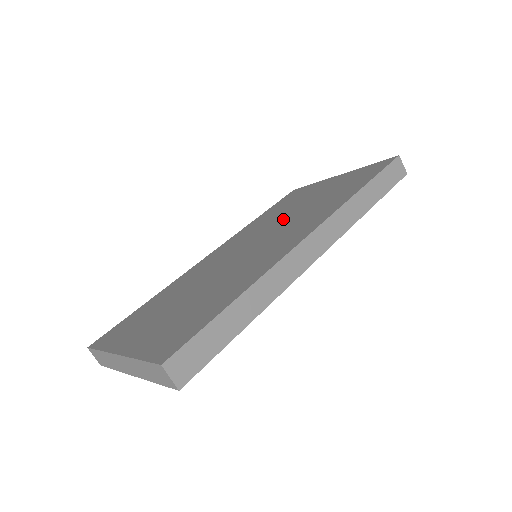
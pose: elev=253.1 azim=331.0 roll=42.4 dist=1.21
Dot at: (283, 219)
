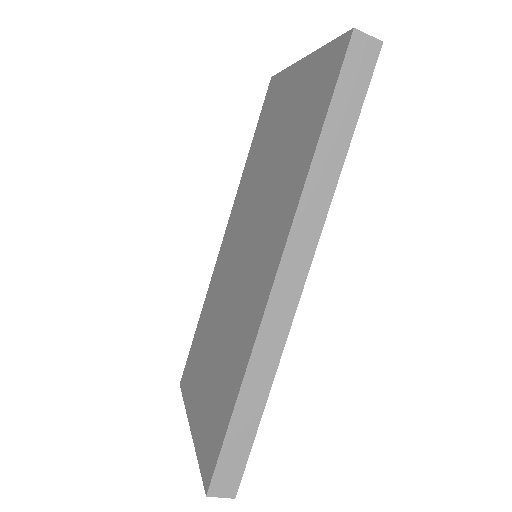
Dot at: (262, 188)
